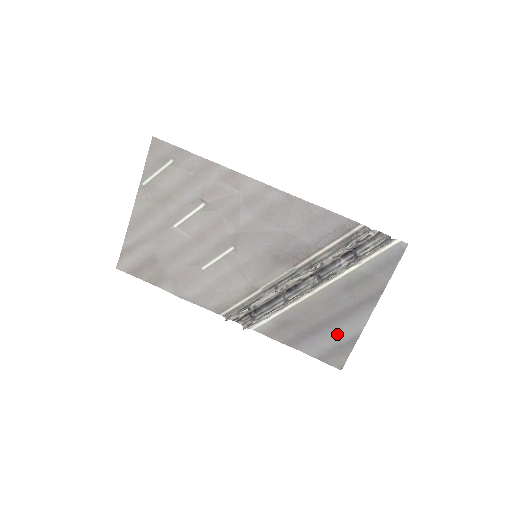
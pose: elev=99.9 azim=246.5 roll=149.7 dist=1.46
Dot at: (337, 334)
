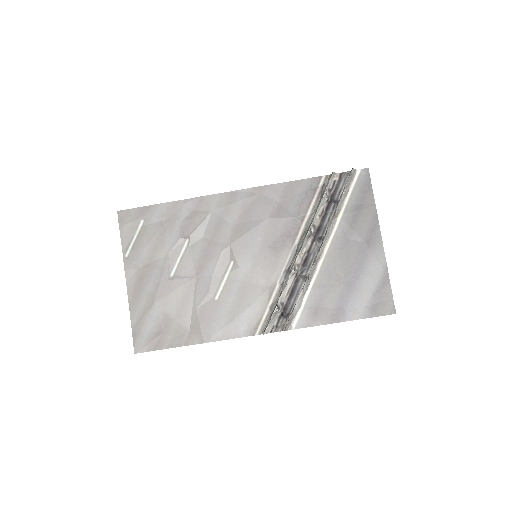
Dot at: (368, 281)
